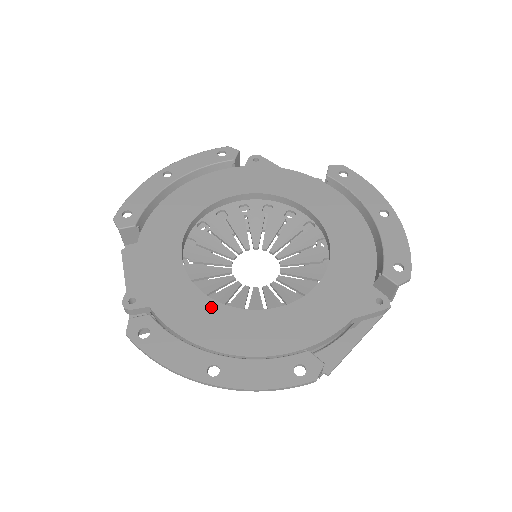
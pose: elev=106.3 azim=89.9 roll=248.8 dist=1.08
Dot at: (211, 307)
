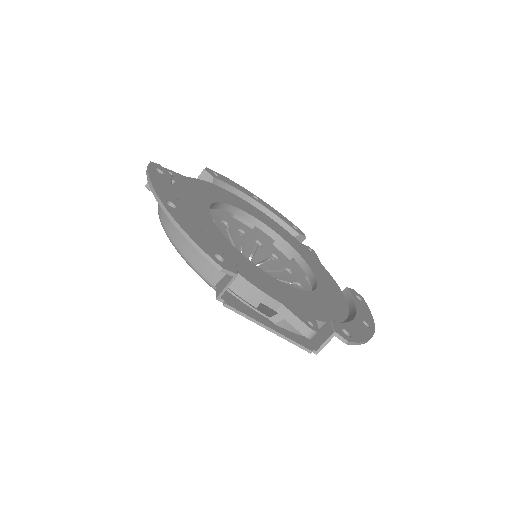
Dot at: (206, 214)
